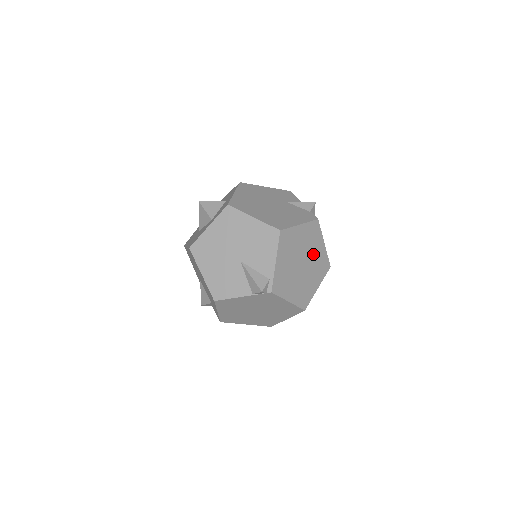
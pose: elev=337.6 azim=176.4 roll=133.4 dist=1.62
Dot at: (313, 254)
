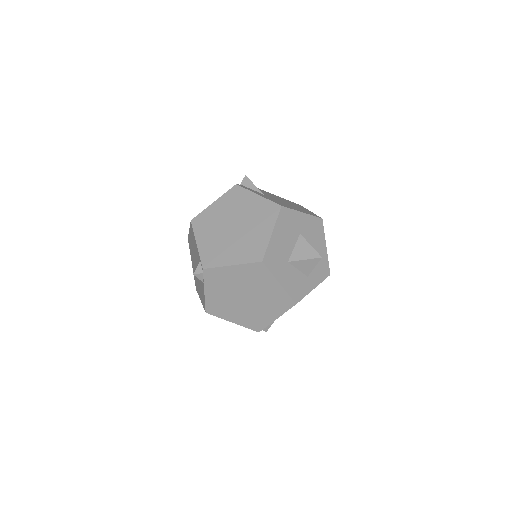
Dot at: (246, 212)
